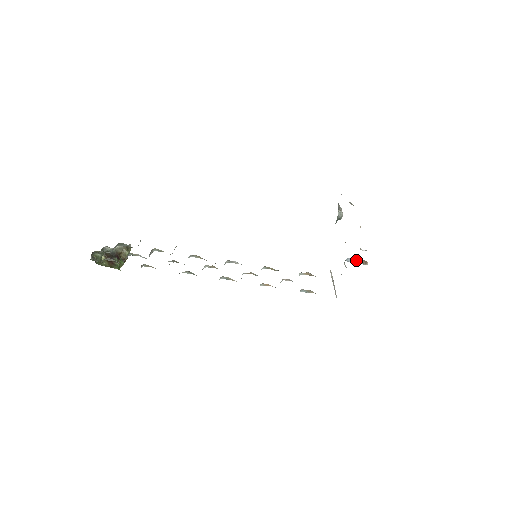
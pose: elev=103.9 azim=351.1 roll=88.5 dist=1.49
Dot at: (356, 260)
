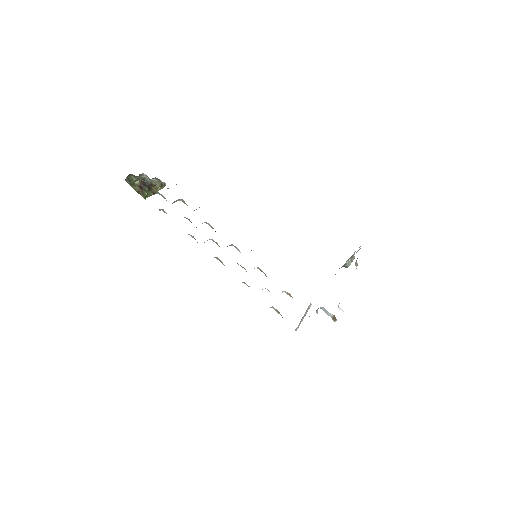
Dot at: (329, 313)
